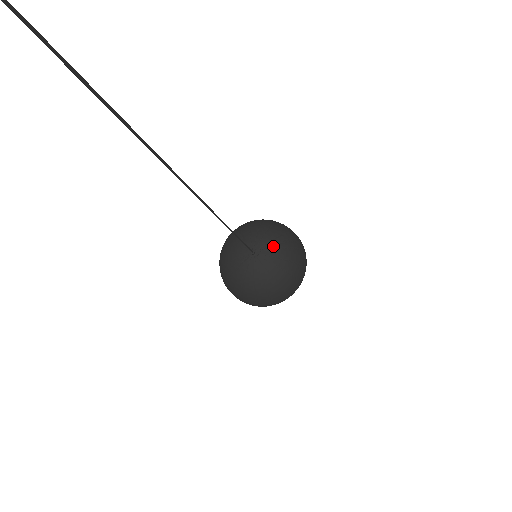
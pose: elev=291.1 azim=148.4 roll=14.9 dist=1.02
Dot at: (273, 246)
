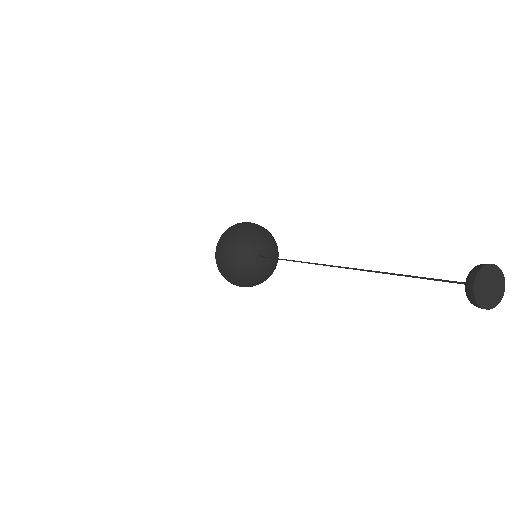
Dot at: (271, 261)
